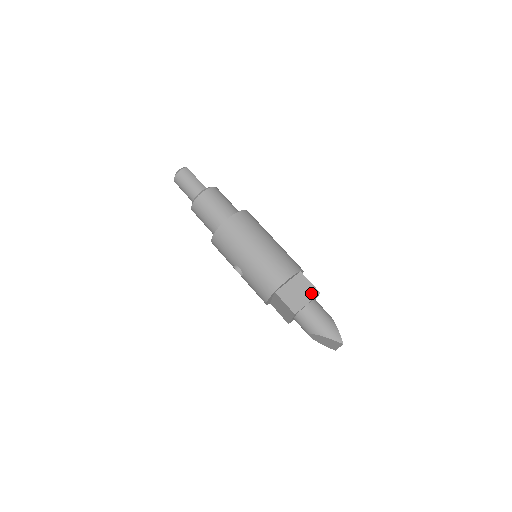
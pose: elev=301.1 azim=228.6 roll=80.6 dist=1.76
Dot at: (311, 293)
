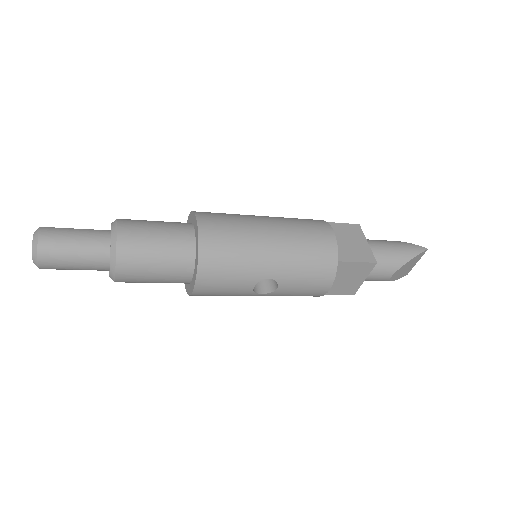
Dot at: (356, 232)
